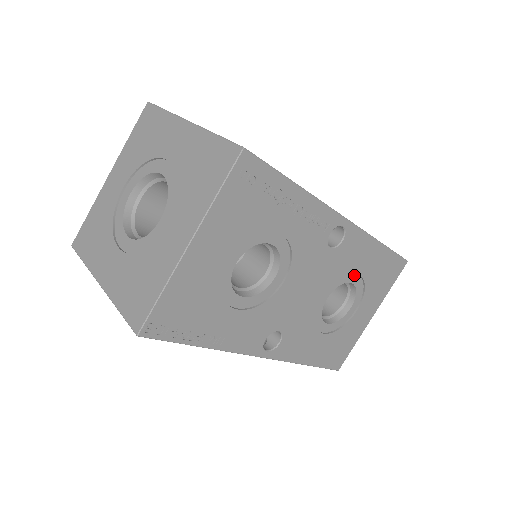
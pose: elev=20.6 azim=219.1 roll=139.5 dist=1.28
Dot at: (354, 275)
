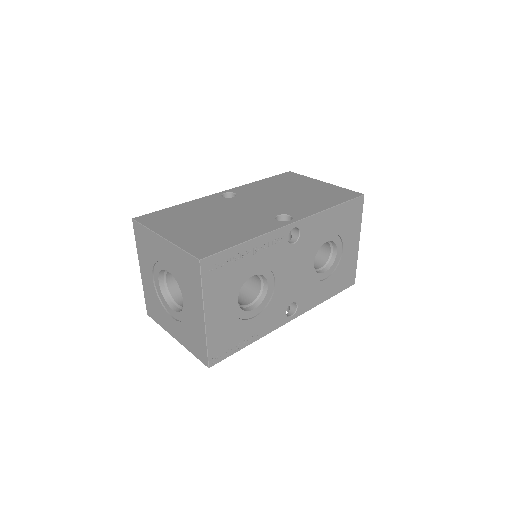
Dot at: (325, 237)
